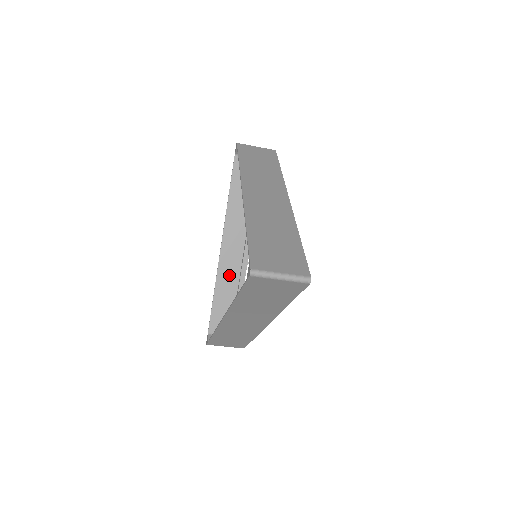
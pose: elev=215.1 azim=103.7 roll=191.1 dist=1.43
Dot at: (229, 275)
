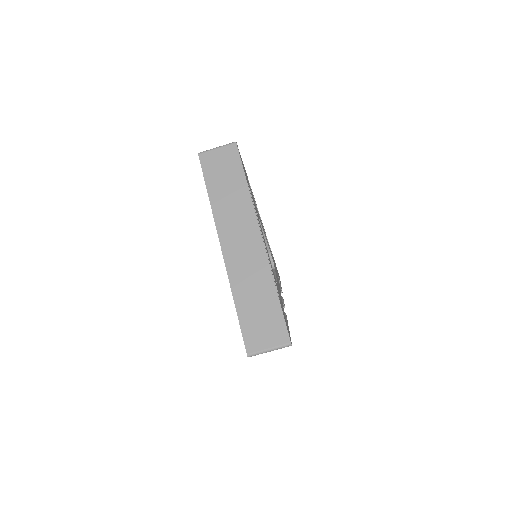
Dot at: occluded
